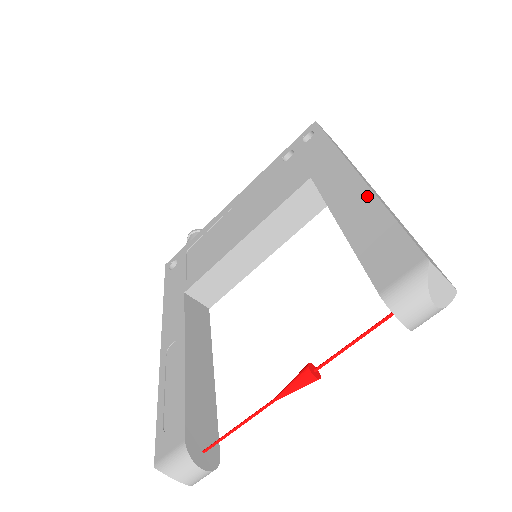
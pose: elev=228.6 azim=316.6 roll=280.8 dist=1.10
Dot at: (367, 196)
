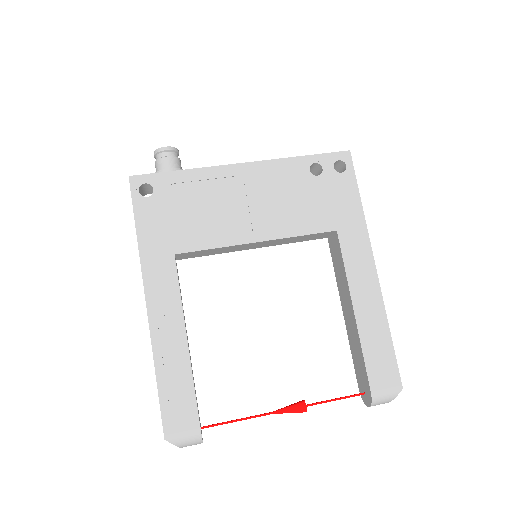
Dot at: (379, 303)
